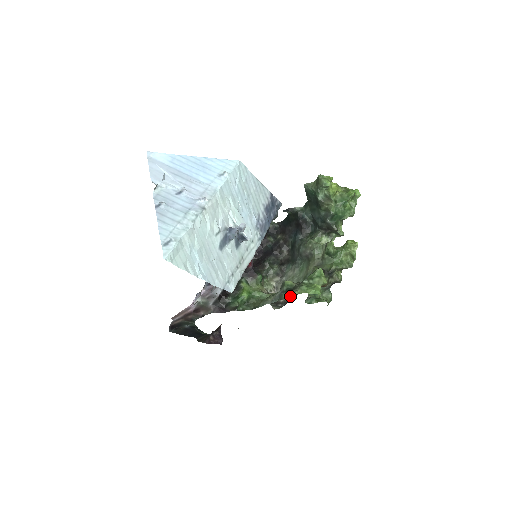
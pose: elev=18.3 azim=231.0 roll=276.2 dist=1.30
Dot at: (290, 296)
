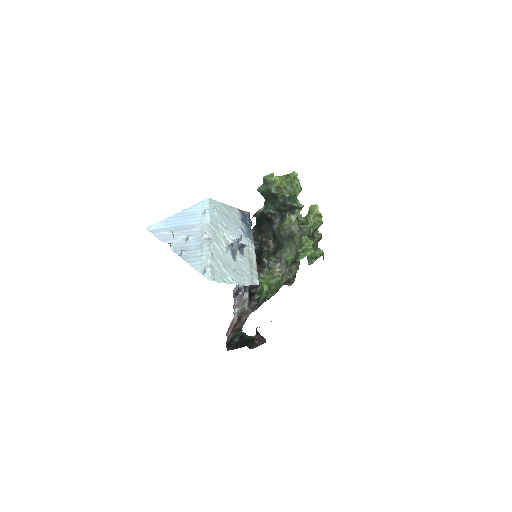
Dot at: (295, 270)
